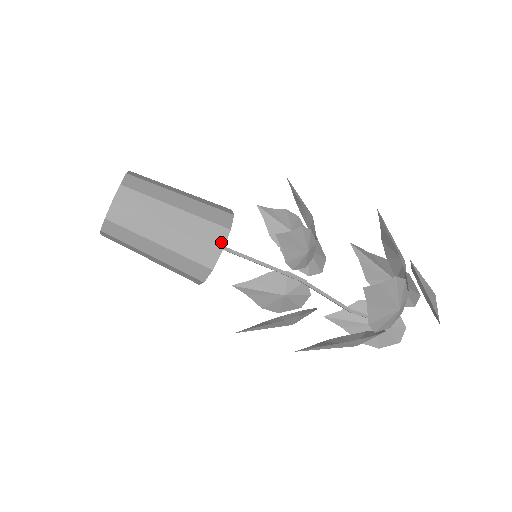
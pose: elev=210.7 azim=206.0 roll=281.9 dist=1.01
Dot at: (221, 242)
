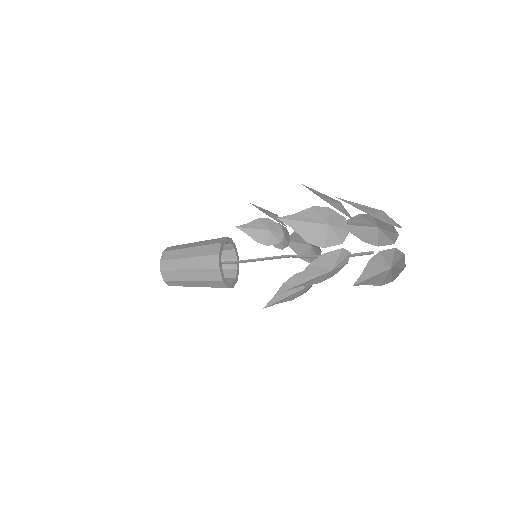
Dot at: (217, 251)
